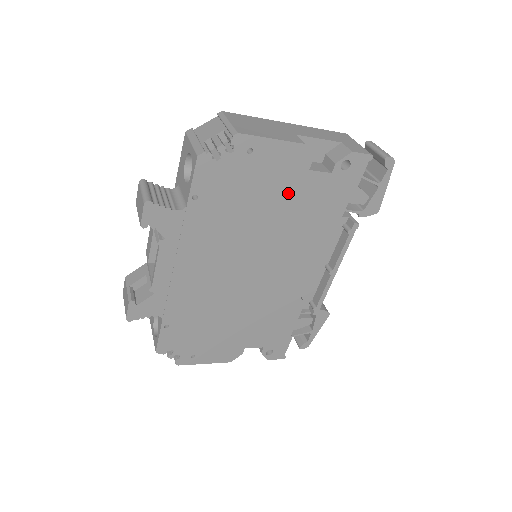
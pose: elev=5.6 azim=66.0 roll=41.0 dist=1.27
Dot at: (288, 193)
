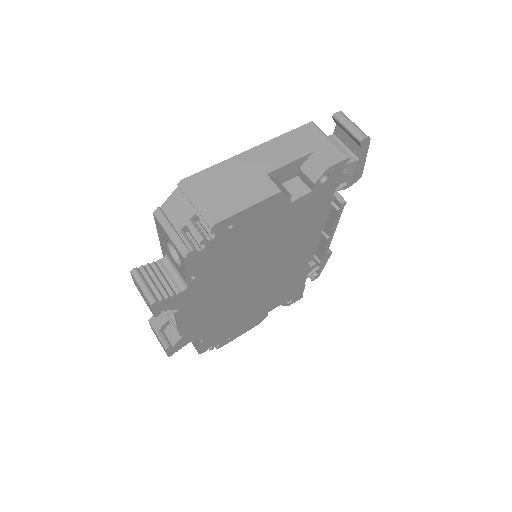
Dot at: (275, 226)
